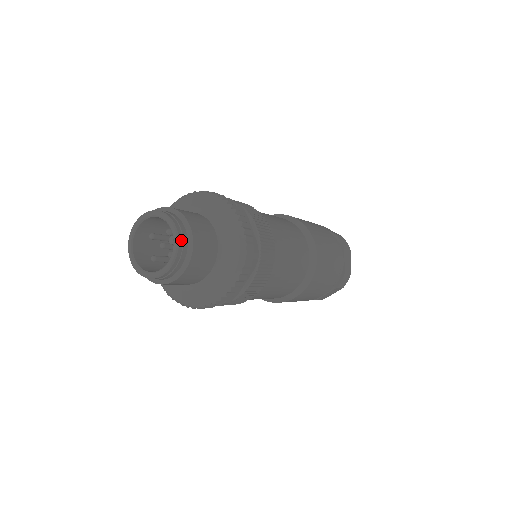
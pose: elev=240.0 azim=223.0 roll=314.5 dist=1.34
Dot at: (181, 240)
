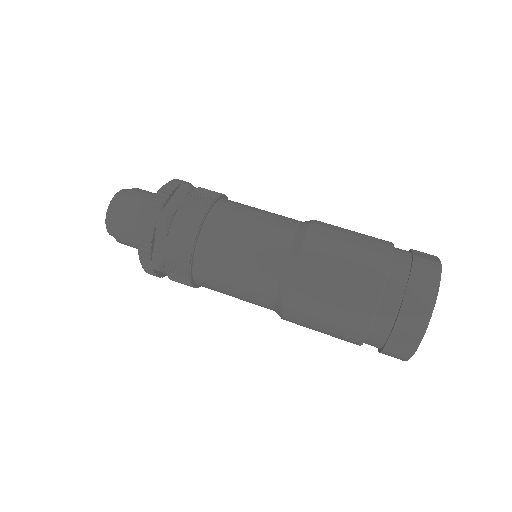
Dot at: occluded
